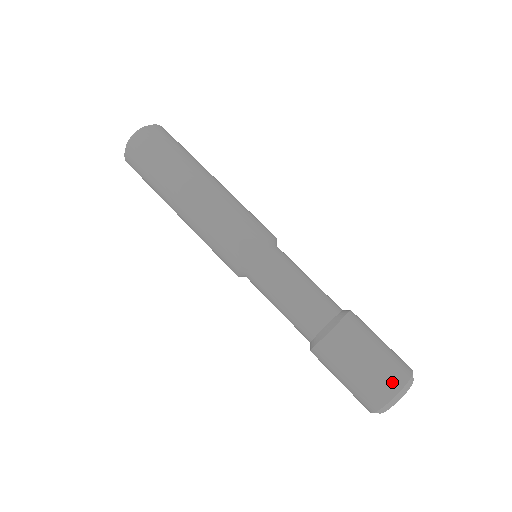
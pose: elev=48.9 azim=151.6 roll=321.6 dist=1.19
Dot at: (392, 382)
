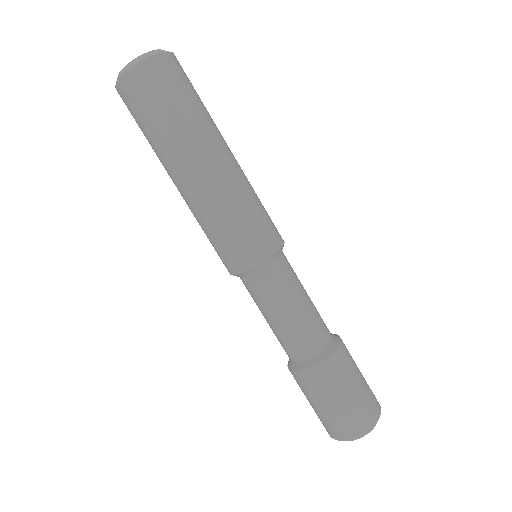
Dot at: (370, 416)
